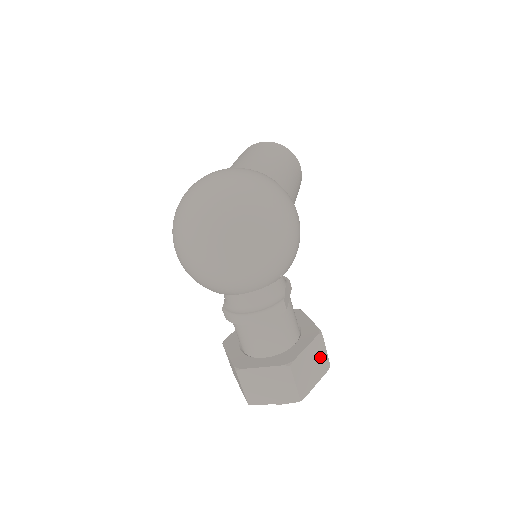
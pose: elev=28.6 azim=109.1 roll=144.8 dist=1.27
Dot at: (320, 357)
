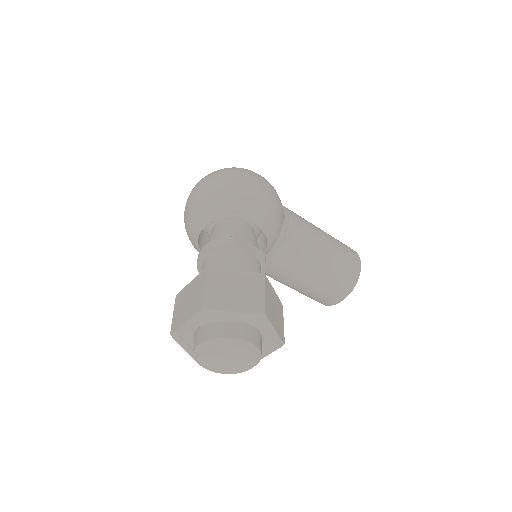
Dot at: (252, 293)
